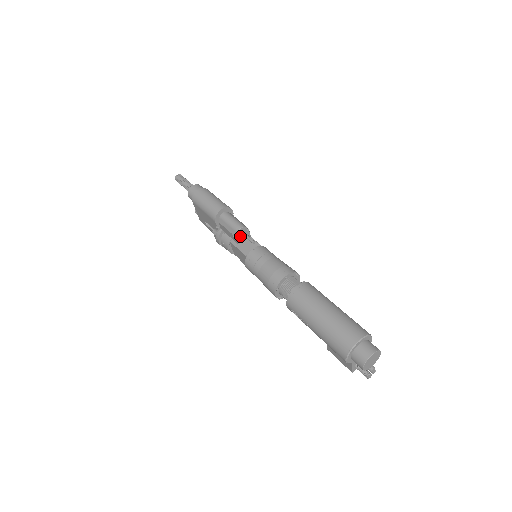
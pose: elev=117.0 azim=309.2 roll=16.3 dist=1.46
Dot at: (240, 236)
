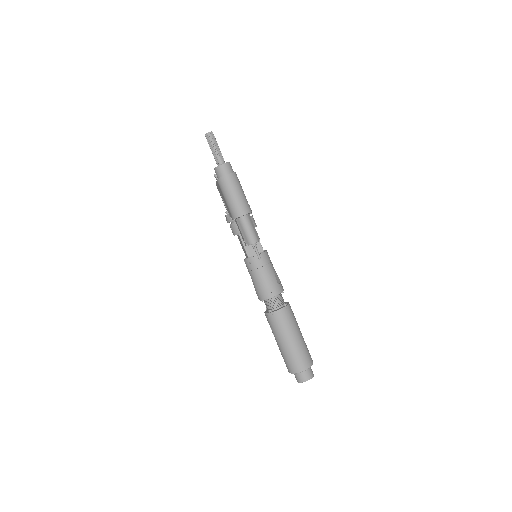
Dot at: occluded
